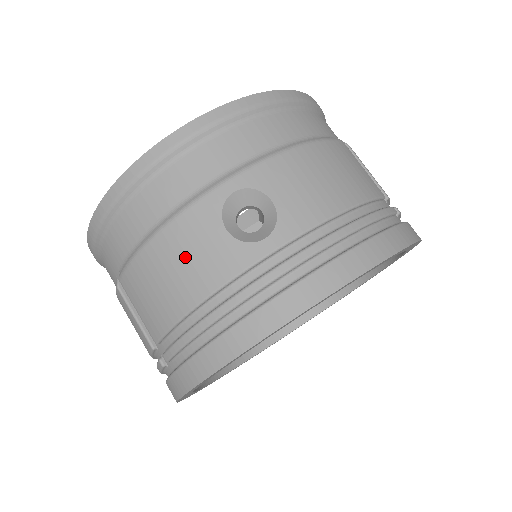
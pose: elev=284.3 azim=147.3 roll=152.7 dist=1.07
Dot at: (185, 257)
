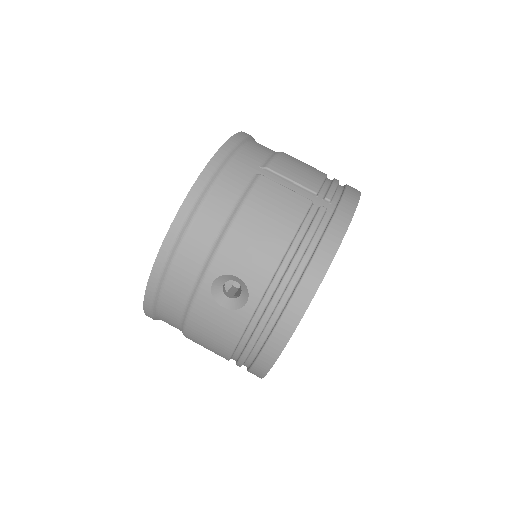
Dot at: (211, 328)
